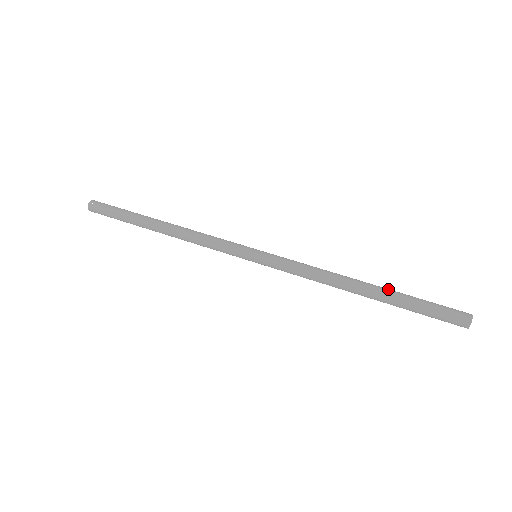
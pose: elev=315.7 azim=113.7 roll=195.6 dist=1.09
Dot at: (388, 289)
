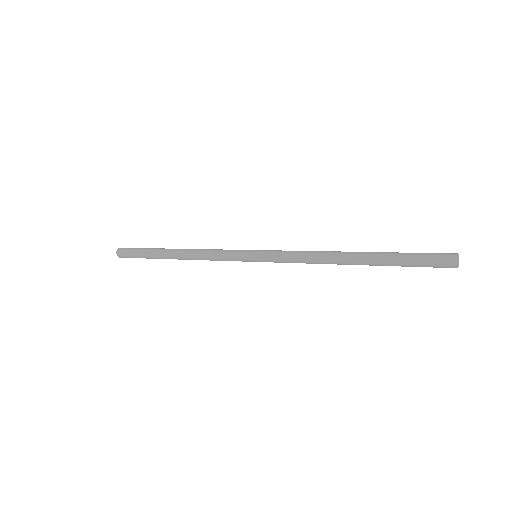
Dot at: occluded
